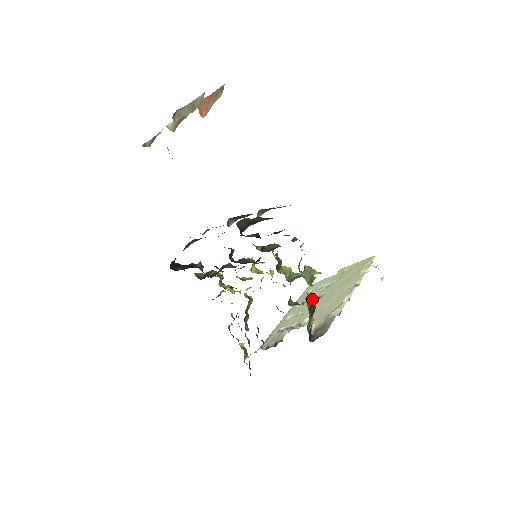
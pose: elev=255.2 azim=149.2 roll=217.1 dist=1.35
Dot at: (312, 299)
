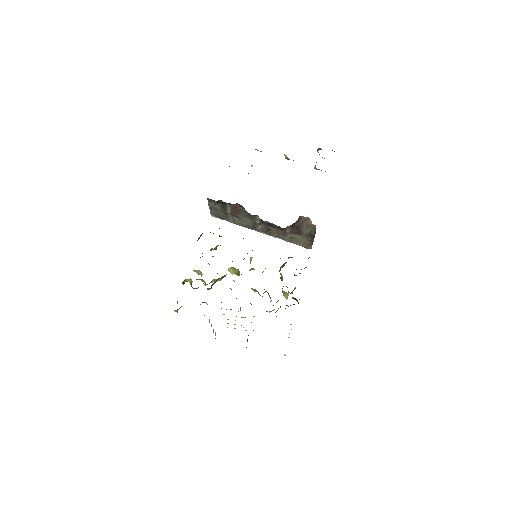
Dot at: occluded
